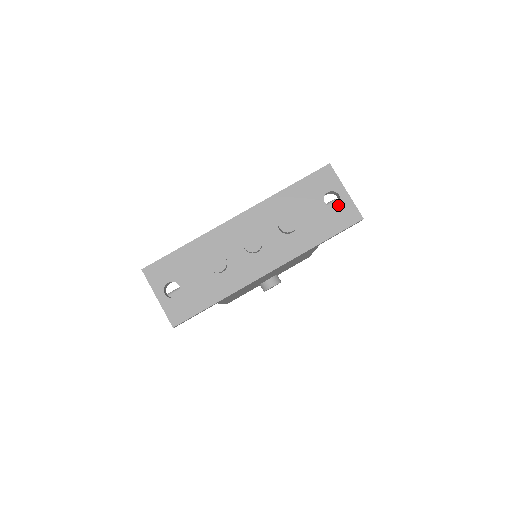
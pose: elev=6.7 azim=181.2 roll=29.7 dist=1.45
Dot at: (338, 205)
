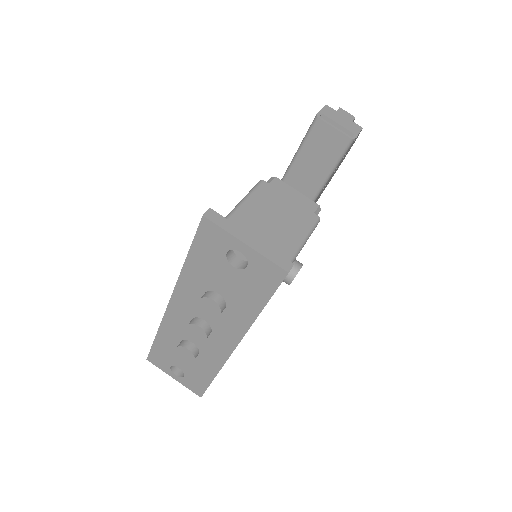
Dot at: (248, 265)
